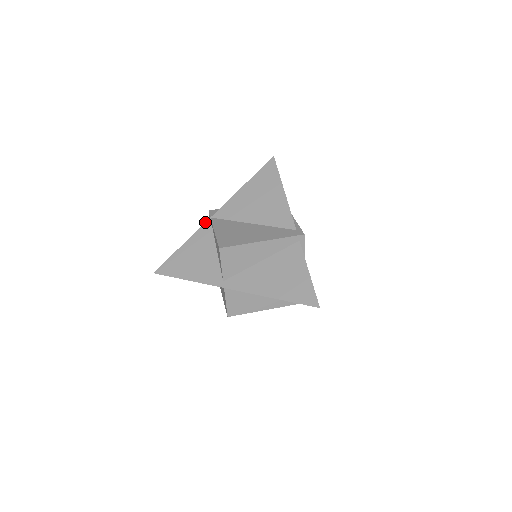
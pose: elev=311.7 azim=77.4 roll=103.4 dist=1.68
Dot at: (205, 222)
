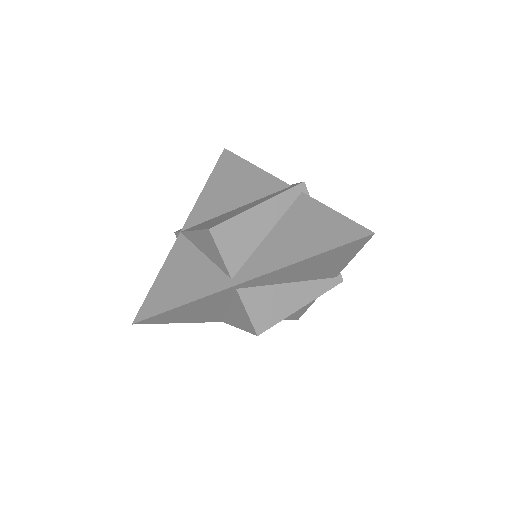
Dot at: (176, 239)
